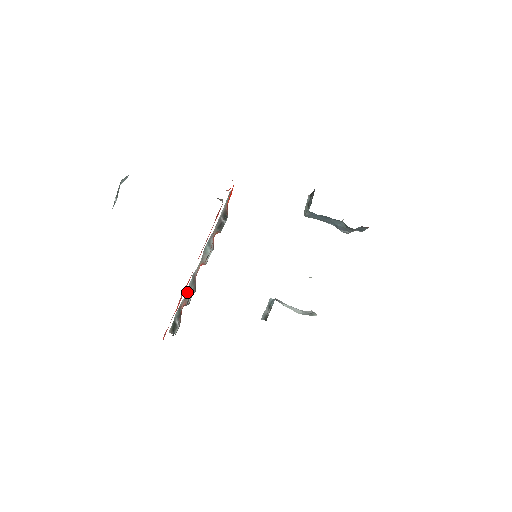
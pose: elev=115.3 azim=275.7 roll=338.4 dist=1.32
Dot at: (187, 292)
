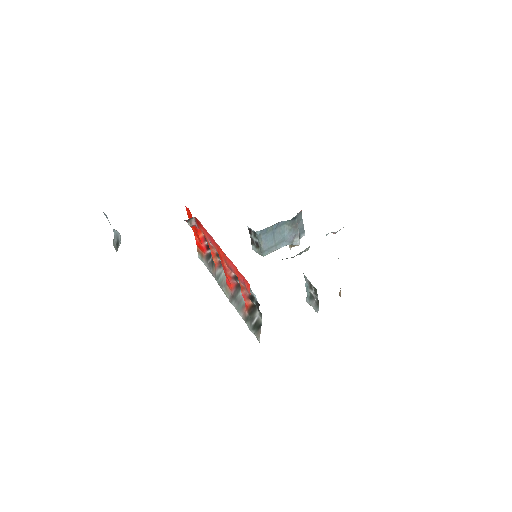
Dot at: (239, 308)
